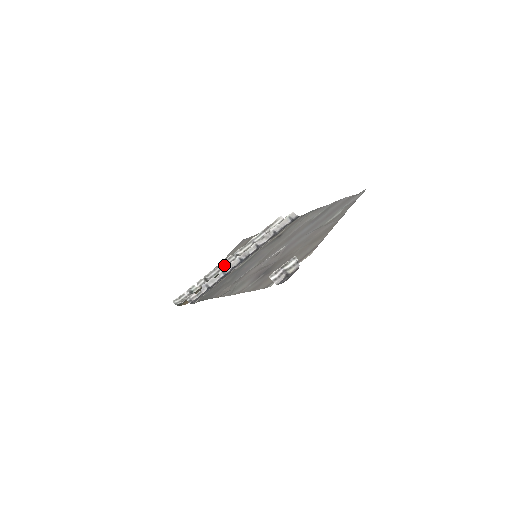
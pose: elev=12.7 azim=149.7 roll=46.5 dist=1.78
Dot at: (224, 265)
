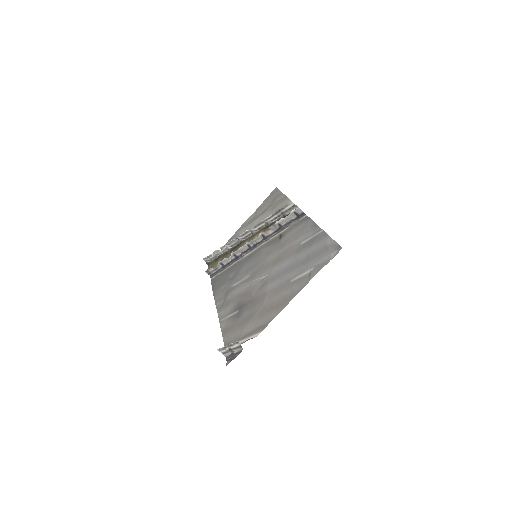
Dot at: (242, 238)
